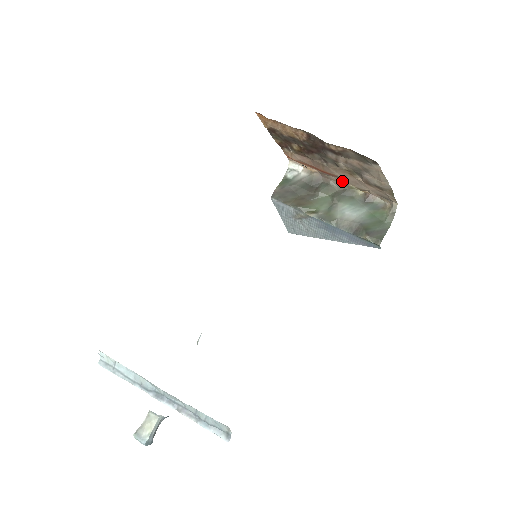
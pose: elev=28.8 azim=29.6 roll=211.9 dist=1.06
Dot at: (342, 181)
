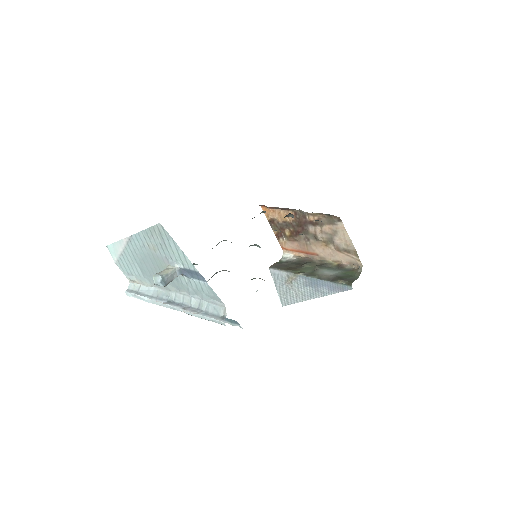
Dot at: (321, 258)
